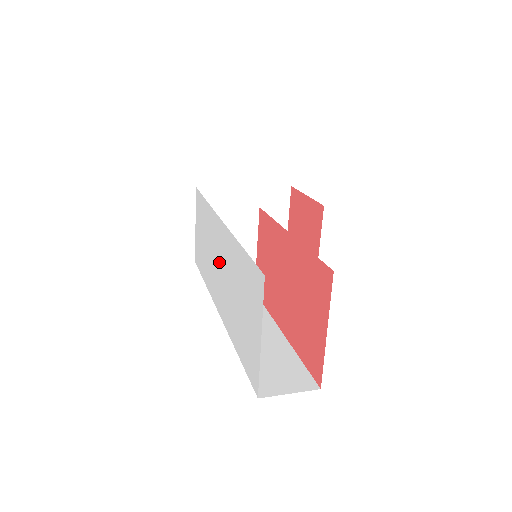
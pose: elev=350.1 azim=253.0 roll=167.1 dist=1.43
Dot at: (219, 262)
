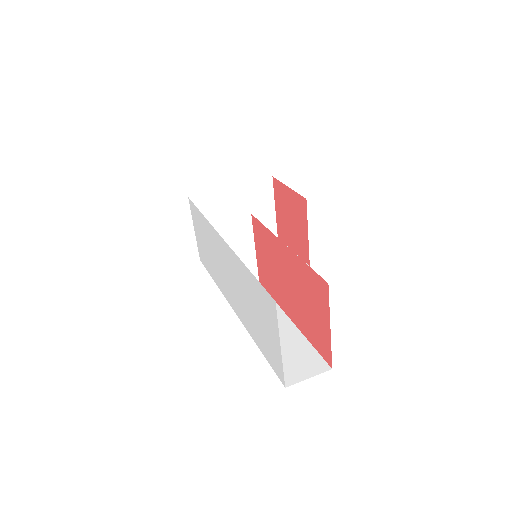
Dot at: (227, 272)
